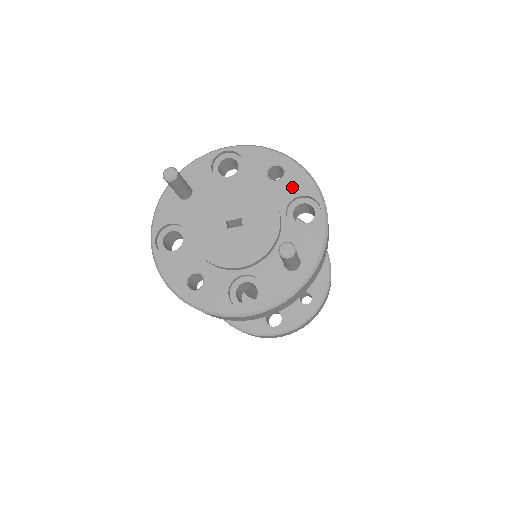
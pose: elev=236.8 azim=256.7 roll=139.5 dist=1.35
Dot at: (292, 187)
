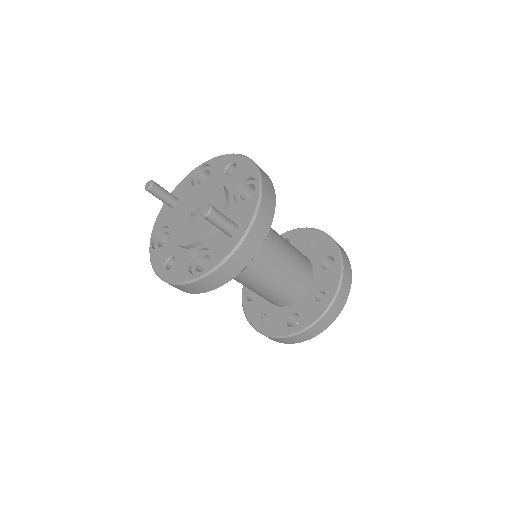
Dot at: (239, 175)
